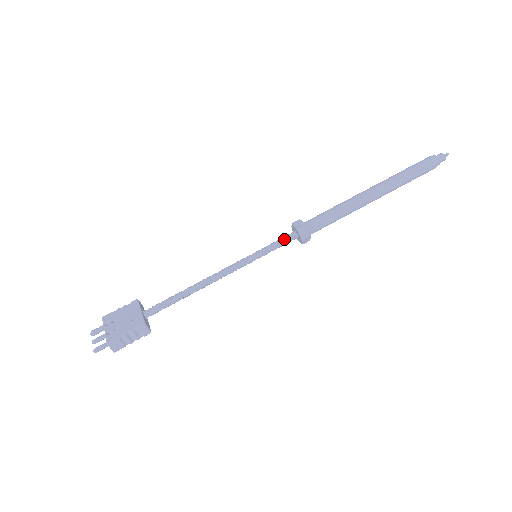
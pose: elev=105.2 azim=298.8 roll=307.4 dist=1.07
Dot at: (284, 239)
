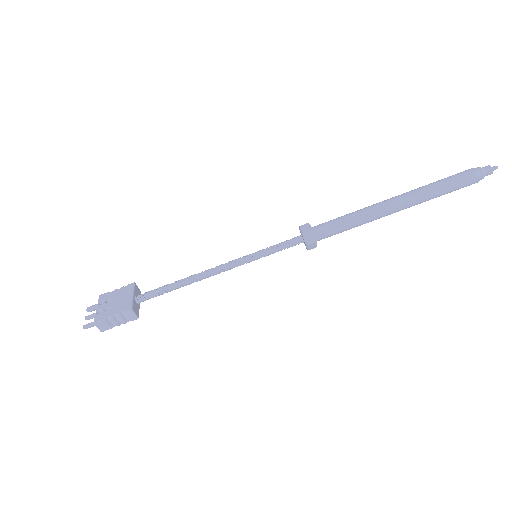
Dot at: (288, 242)
